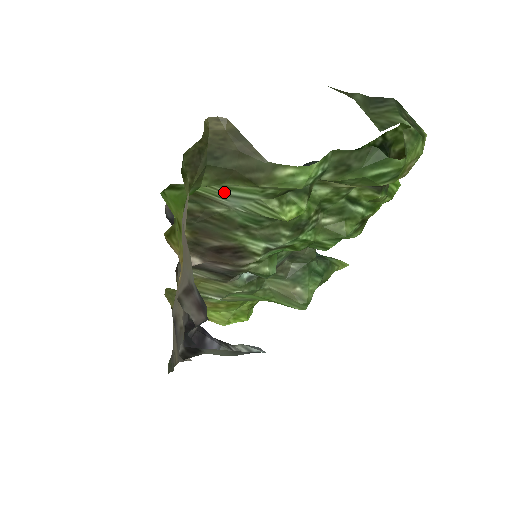
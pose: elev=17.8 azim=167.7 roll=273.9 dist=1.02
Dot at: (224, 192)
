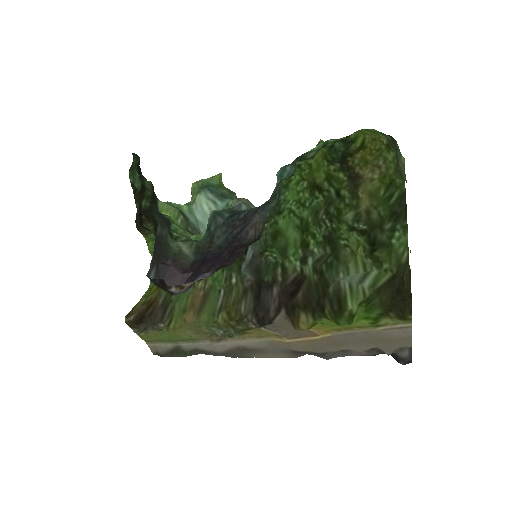
Dot at: (363, 286)
